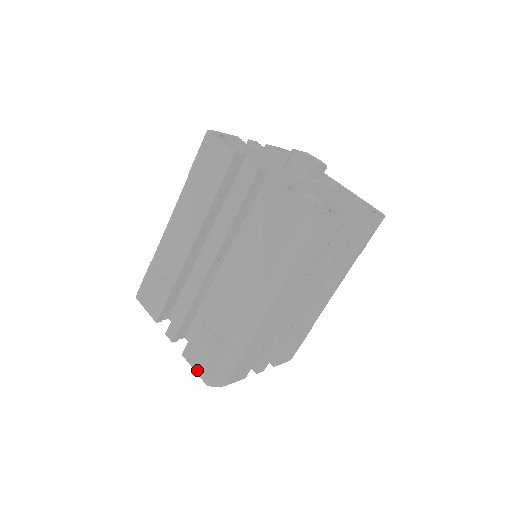
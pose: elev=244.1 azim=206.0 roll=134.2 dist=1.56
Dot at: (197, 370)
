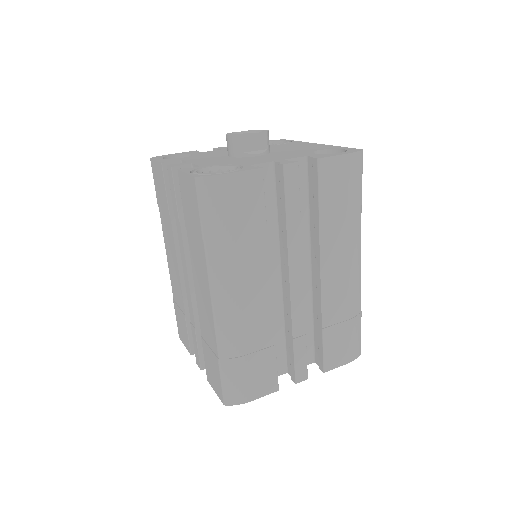
Dot at: (216, 391)
